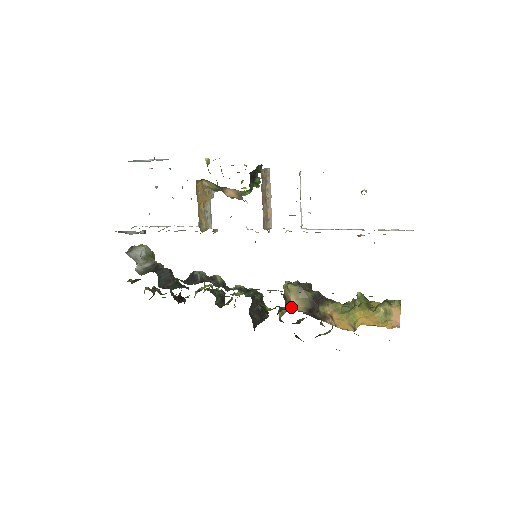
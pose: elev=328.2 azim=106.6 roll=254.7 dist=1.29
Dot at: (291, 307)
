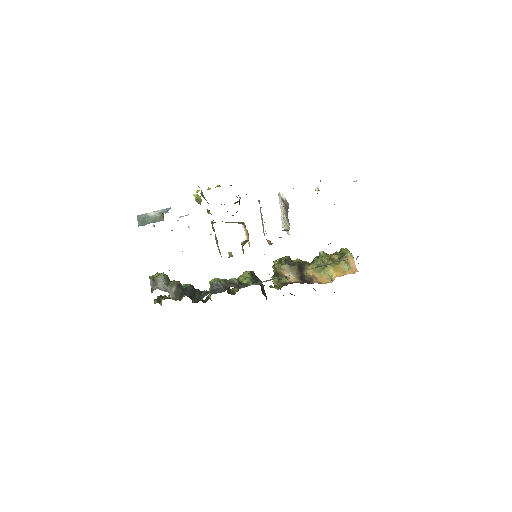
Dot at: (287, 280)
